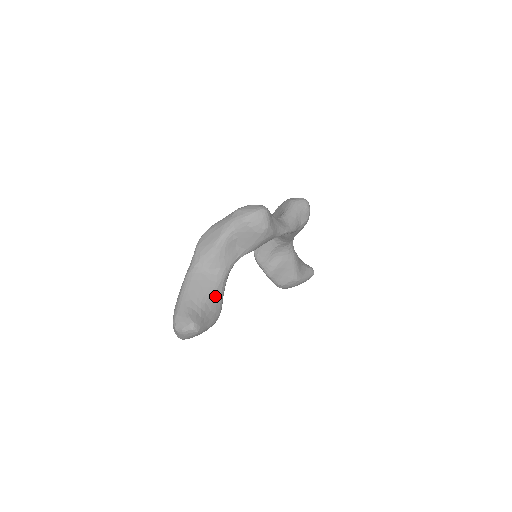
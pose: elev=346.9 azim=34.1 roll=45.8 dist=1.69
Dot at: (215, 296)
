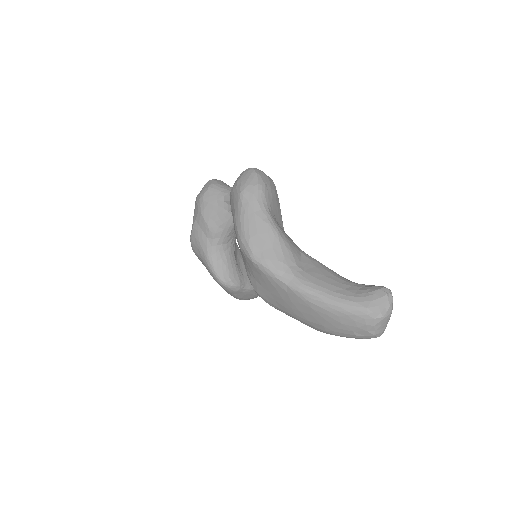
Dot at: (334, 272)
